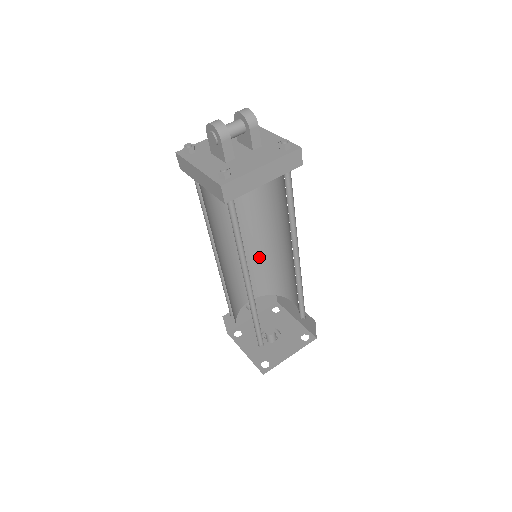
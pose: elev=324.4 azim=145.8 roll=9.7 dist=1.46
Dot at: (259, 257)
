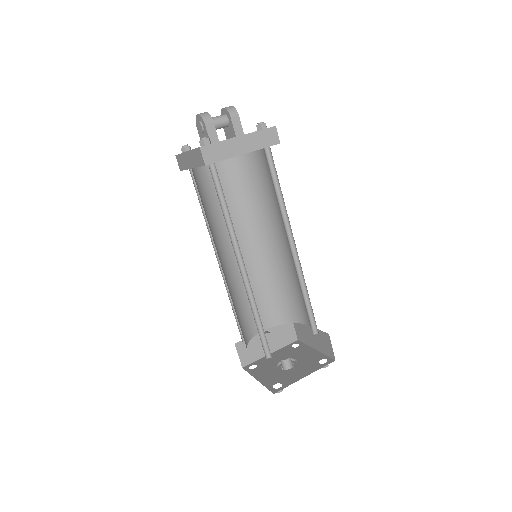
Dot at: (267, 275)
